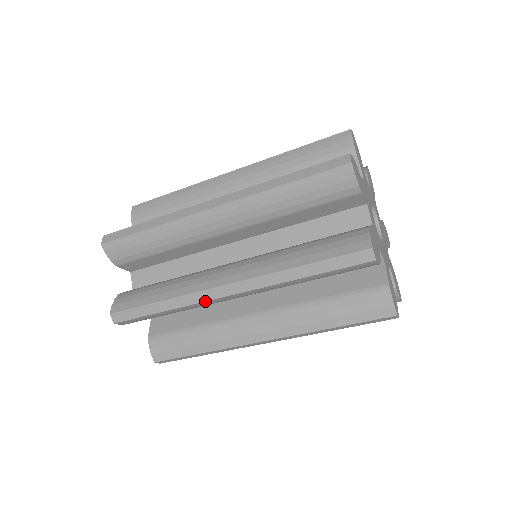
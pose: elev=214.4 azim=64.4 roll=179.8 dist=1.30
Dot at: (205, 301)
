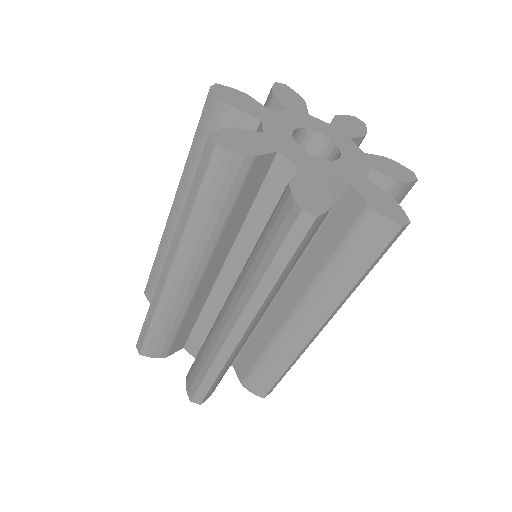
Dot at: (234, 349)
